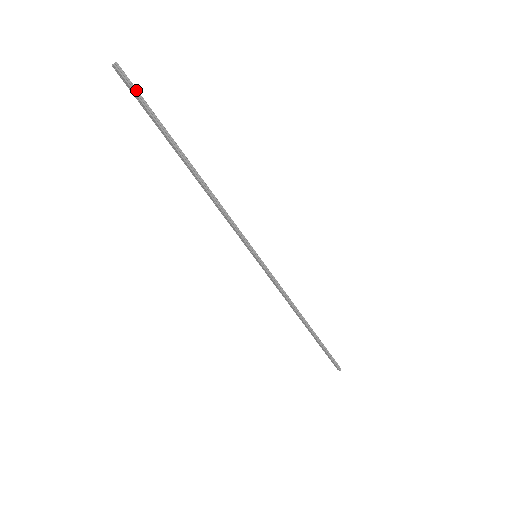
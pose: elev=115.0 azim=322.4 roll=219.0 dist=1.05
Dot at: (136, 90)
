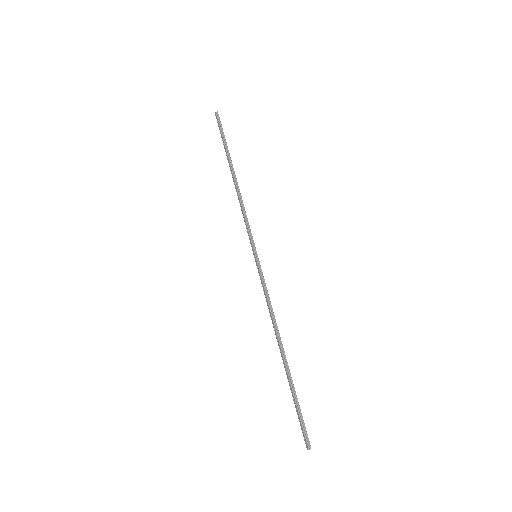
Dot at: (221, 126)
